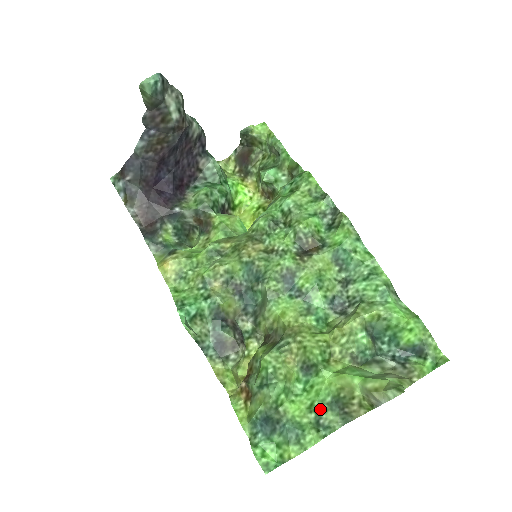
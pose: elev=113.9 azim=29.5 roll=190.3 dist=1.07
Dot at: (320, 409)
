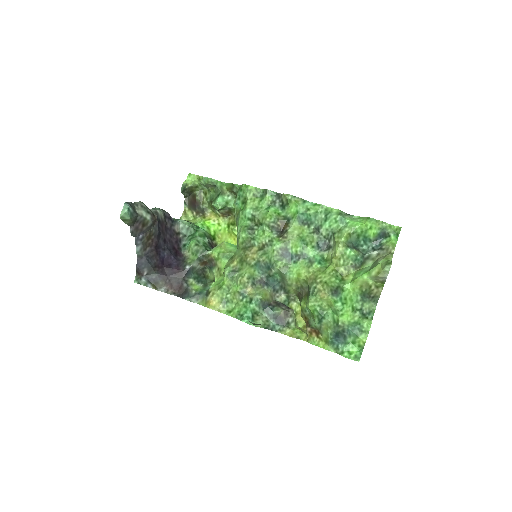
Dot at: (359, 306)
